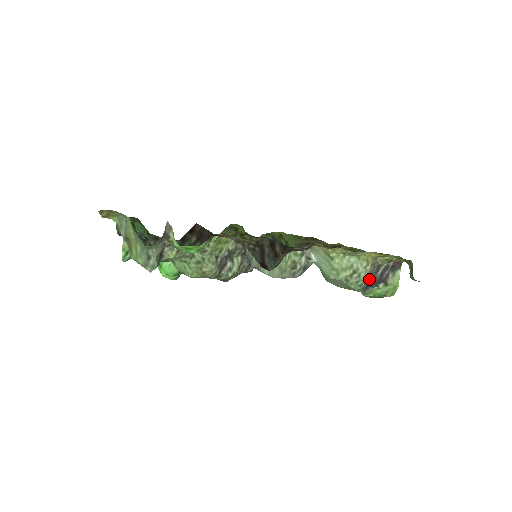
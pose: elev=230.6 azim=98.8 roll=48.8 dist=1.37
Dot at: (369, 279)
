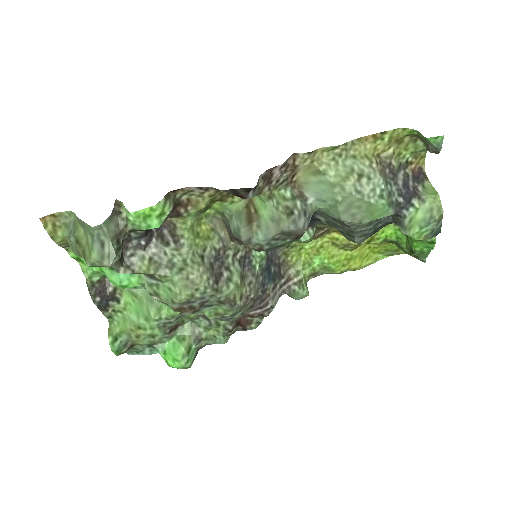
Dot at: (390, 189)
